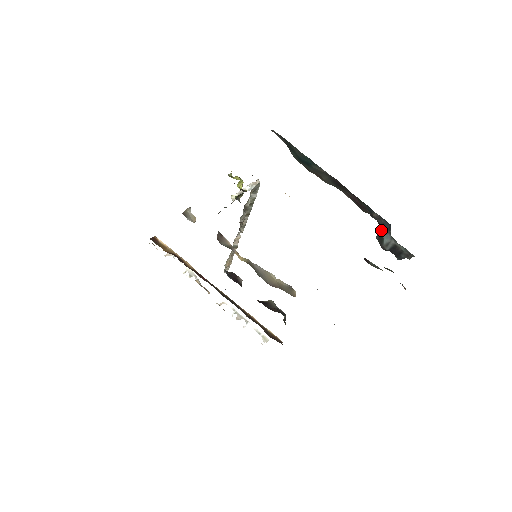
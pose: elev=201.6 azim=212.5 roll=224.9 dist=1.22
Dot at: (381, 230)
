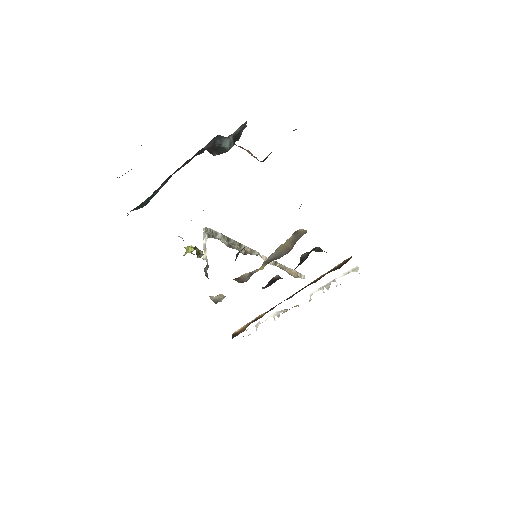
Dot at: (214, 148)
